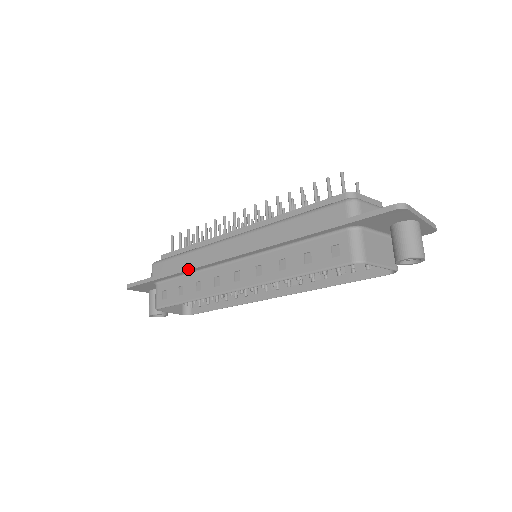
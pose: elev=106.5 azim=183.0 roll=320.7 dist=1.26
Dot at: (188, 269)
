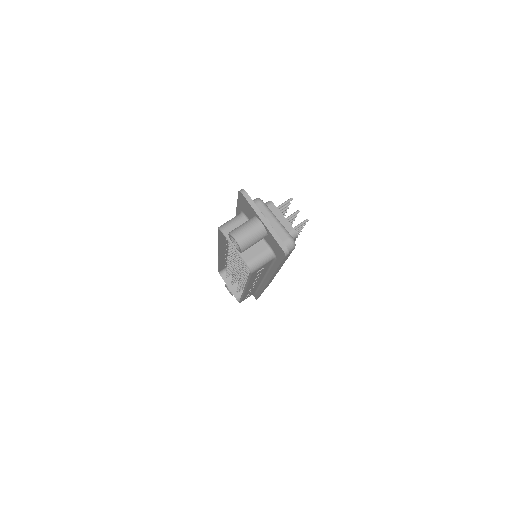
Dot at: occluded
